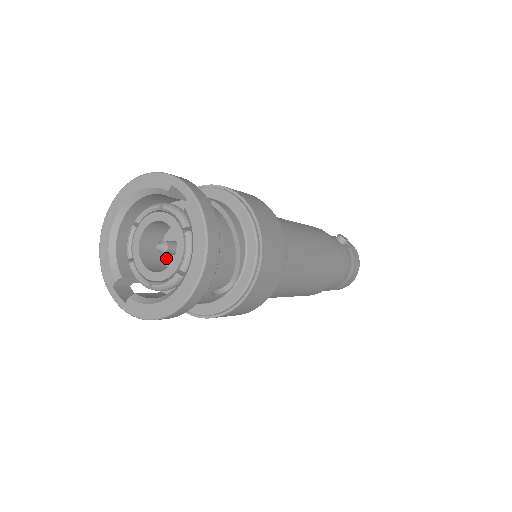
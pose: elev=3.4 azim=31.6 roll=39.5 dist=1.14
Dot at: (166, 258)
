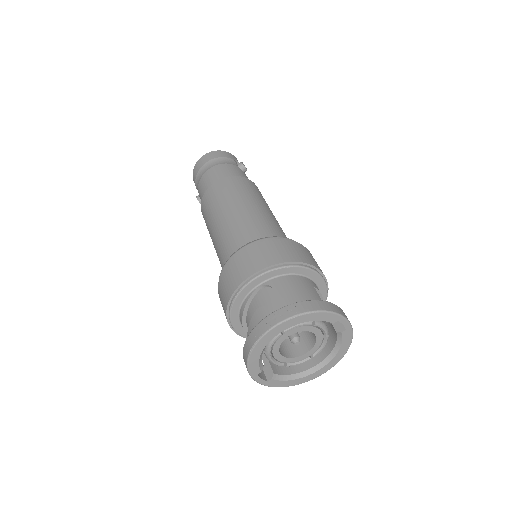
Dot at: occluded
